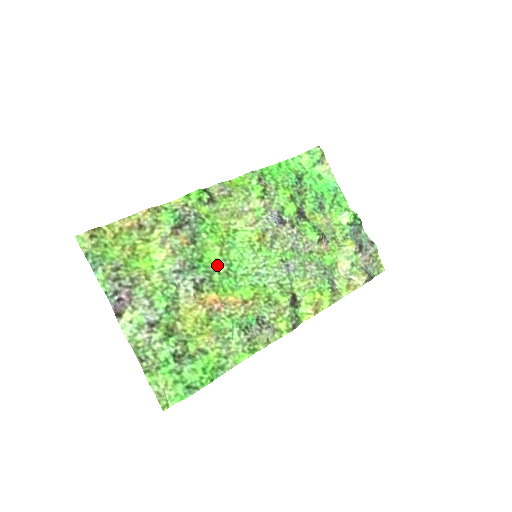
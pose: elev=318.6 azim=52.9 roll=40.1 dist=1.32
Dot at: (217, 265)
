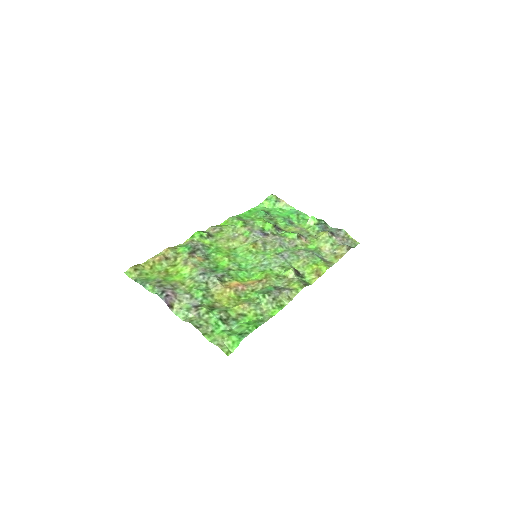
Dot at: (230, 267)
